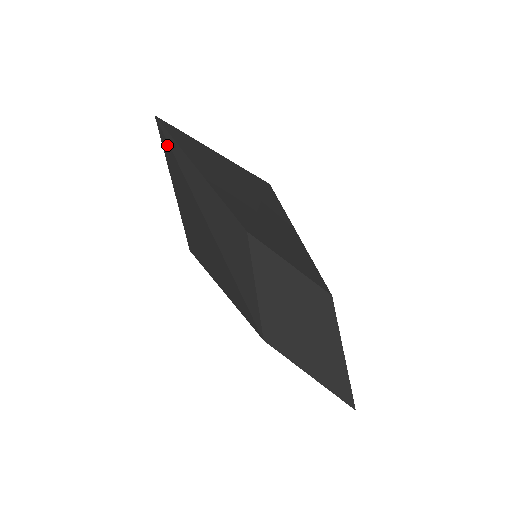
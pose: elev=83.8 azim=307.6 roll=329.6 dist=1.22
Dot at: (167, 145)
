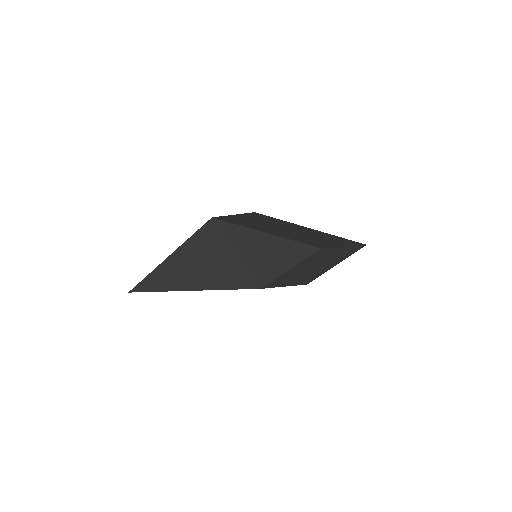
Dot at: occluded
